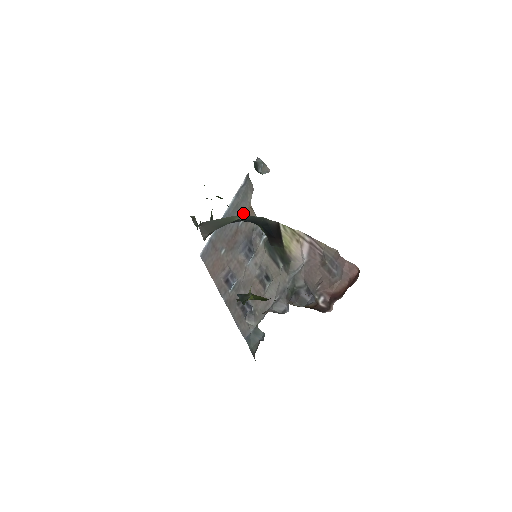
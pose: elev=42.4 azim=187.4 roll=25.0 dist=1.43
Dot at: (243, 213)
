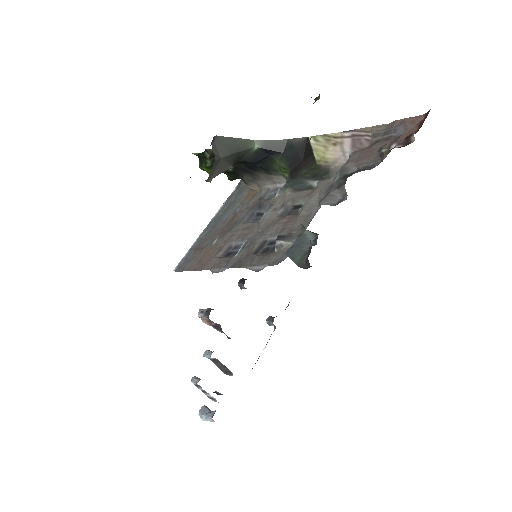
Dot at: (240, 202)
